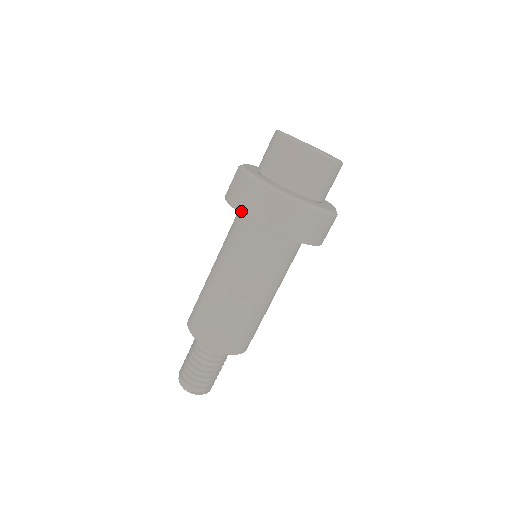
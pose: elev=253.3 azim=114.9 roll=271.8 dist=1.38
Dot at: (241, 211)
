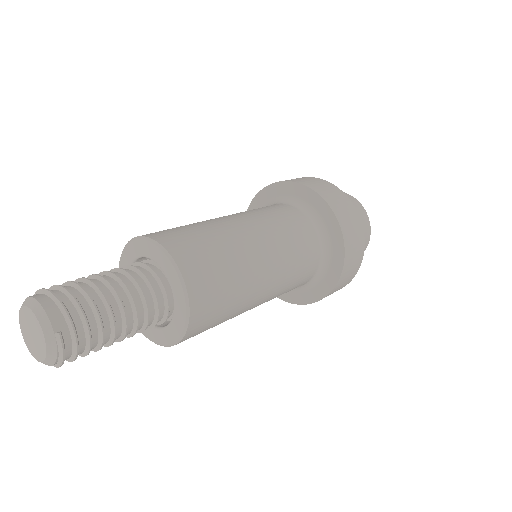
Dot at: (318, 192)
